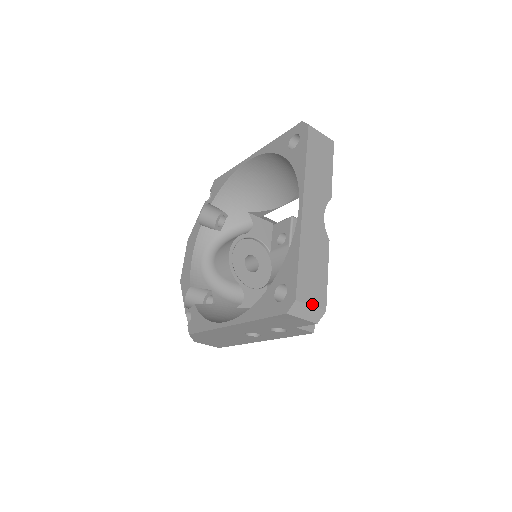
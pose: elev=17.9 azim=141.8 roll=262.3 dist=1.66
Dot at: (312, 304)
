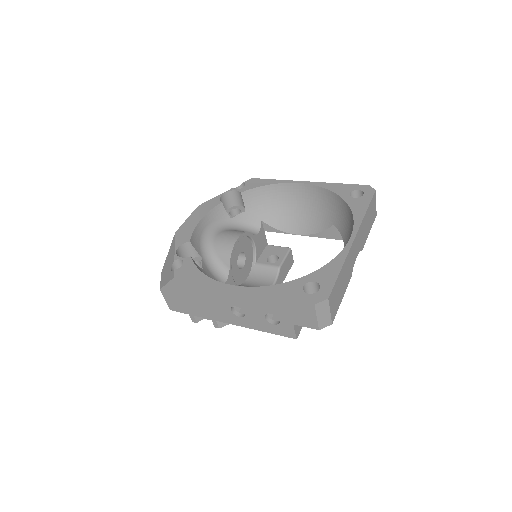
Dot at: (331, 311)
